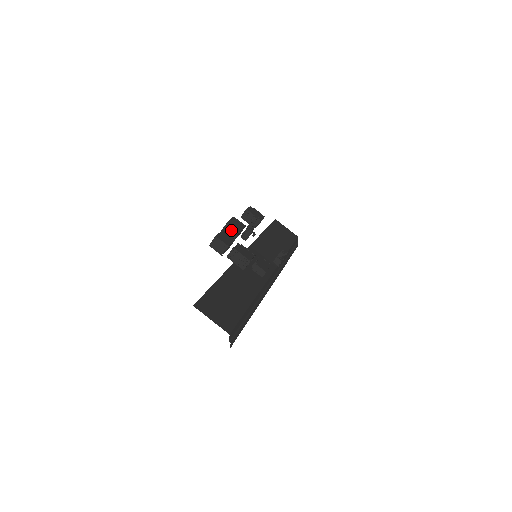
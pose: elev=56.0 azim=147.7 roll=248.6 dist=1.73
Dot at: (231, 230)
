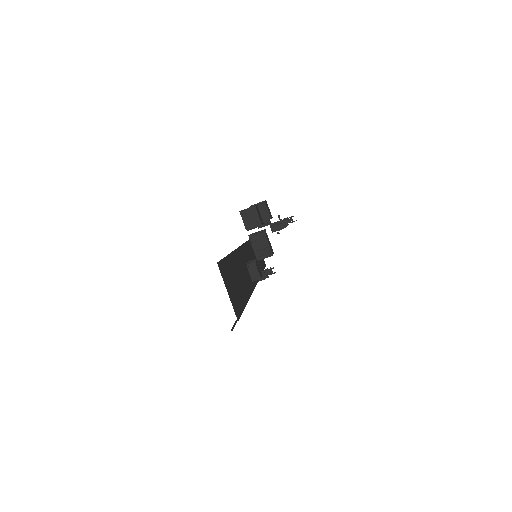
Dot at: (264, 211)
